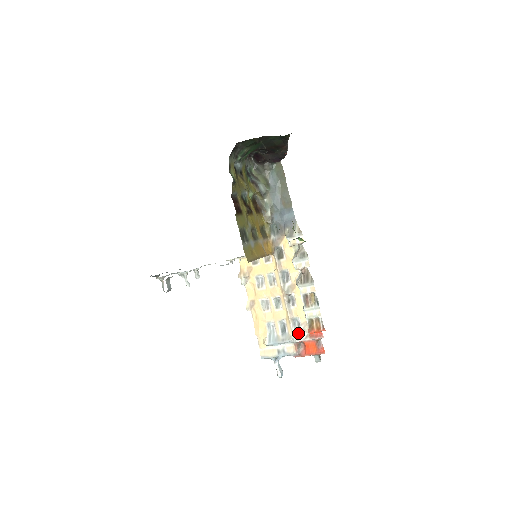
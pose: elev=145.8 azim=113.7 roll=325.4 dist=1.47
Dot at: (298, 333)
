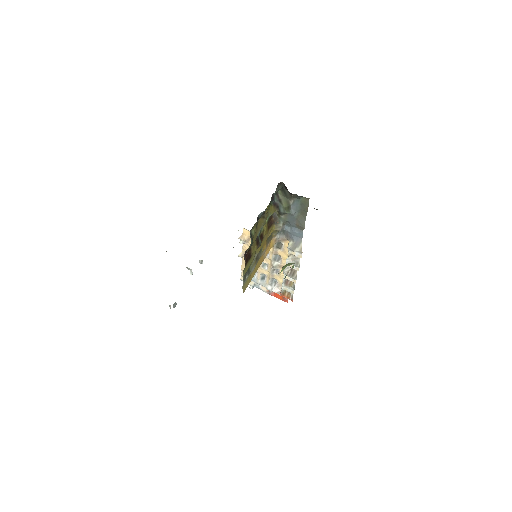
Dot at: (273, 287)
